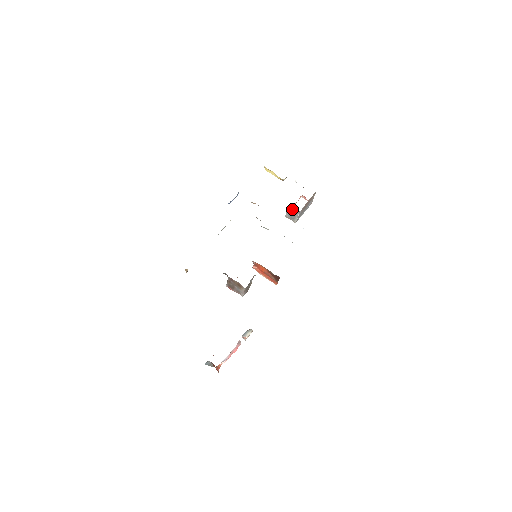
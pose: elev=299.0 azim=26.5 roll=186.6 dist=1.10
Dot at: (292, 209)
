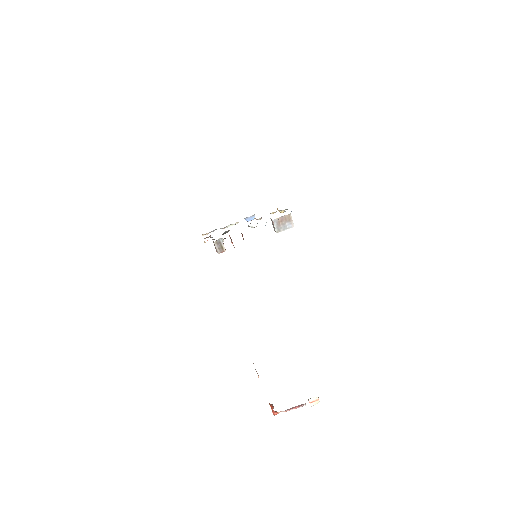
Dot at: (272, 221)
